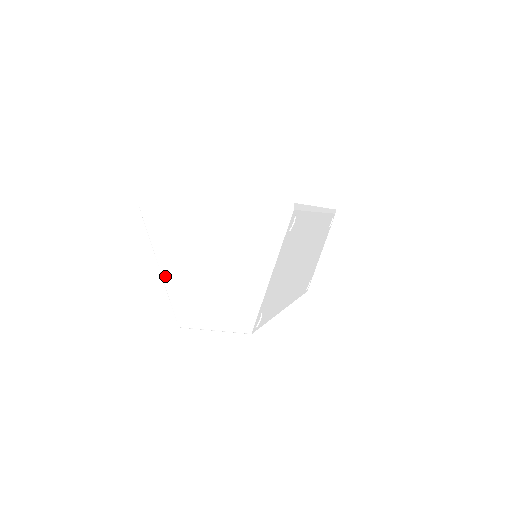
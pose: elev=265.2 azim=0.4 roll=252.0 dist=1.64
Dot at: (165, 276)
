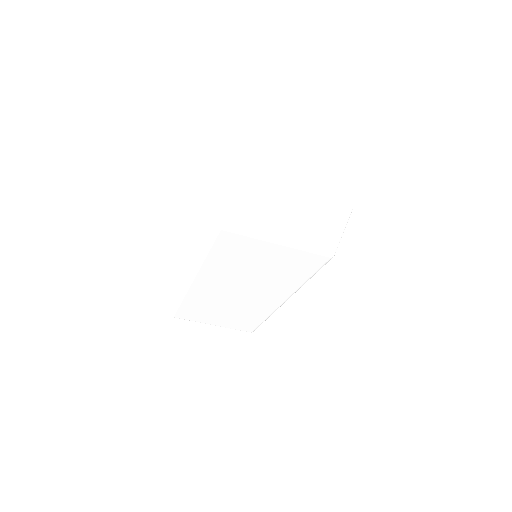
Dot at: (289, 240)
